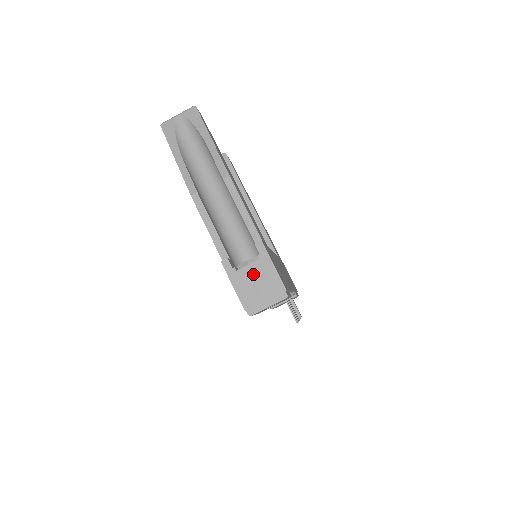
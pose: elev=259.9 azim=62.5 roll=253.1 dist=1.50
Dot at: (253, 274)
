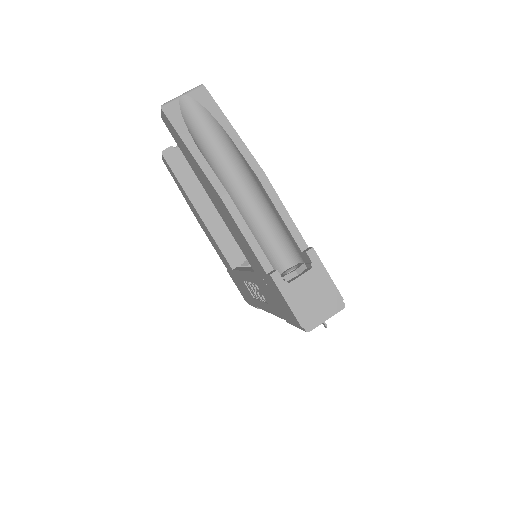
Dot at: (307, 285)
